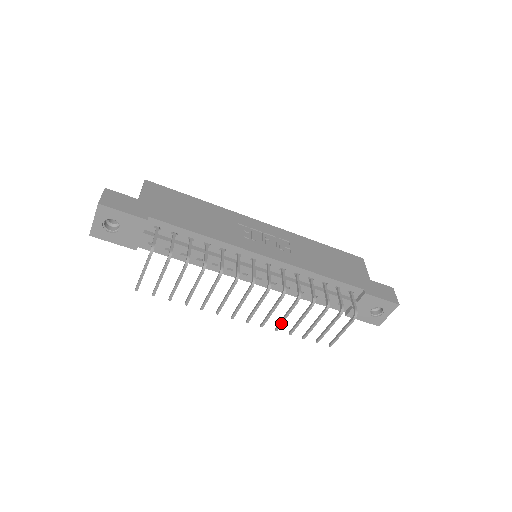
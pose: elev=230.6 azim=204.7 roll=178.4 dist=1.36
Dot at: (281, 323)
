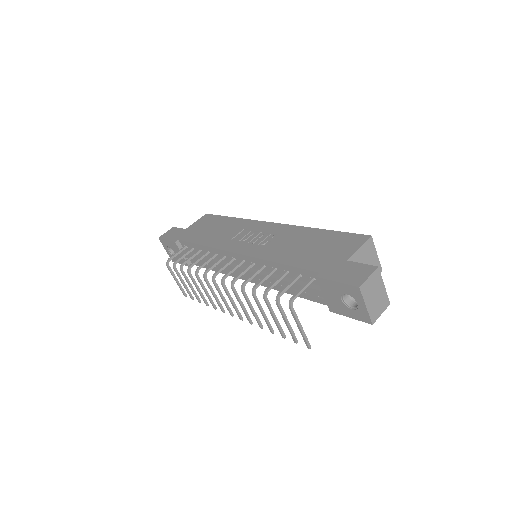
Dot at: (256, 319)
